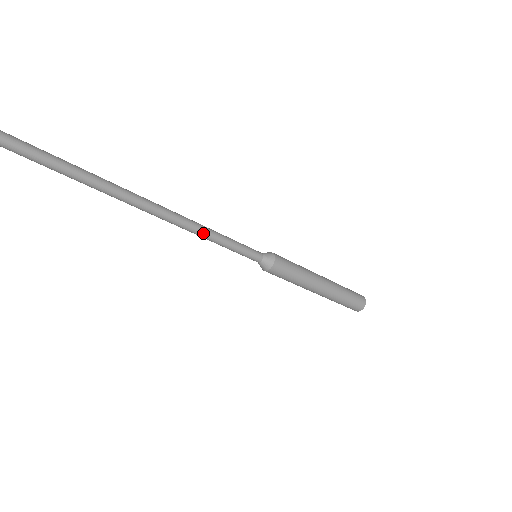
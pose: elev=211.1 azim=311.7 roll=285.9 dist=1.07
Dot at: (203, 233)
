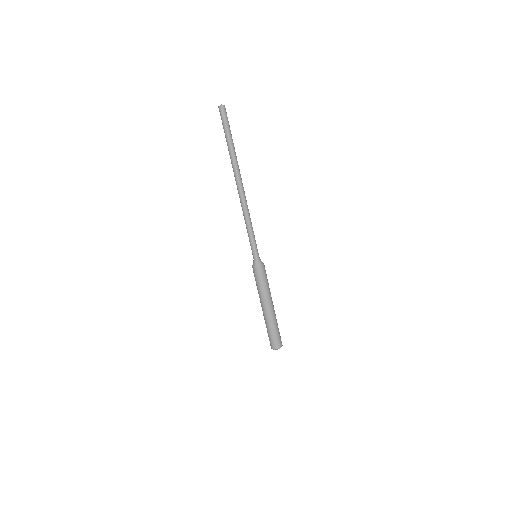
Dot at: (249, 217)
